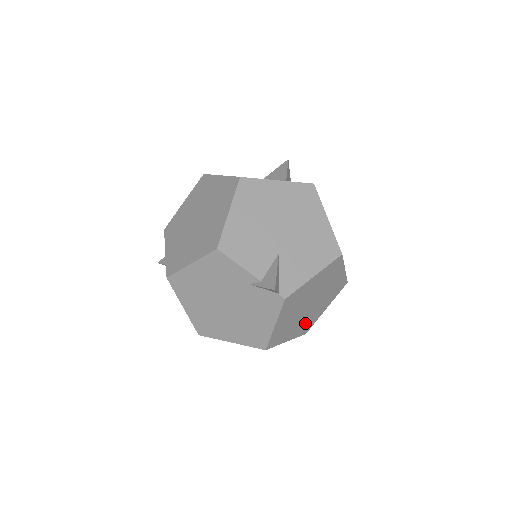
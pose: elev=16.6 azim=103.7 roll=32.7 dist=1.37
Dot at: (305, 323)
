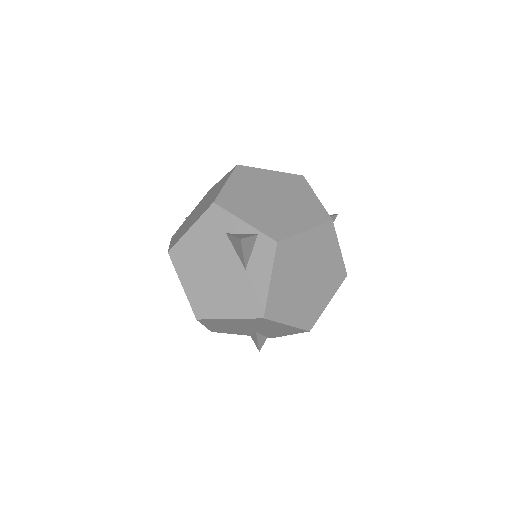
Dot at: occluded
